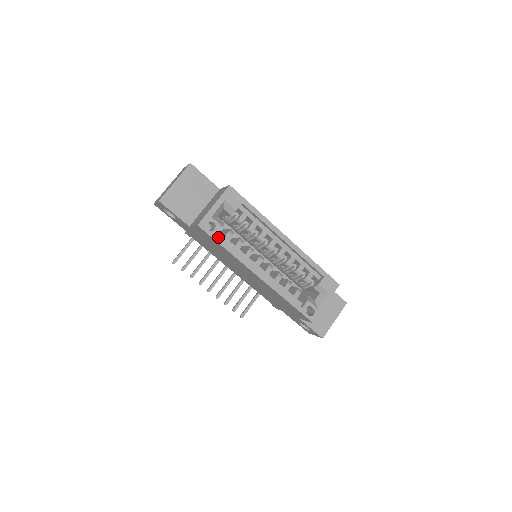
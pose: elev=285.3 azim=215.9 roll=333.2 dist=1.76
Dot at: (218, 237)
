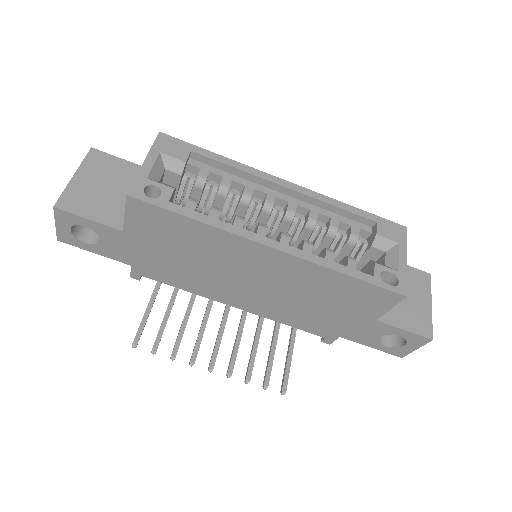
Dot at: (172, 205)
